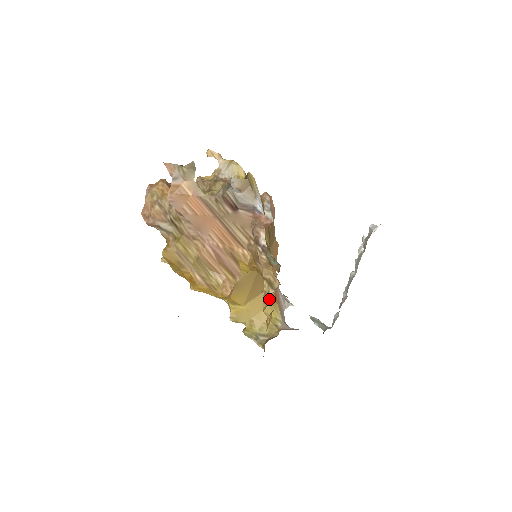
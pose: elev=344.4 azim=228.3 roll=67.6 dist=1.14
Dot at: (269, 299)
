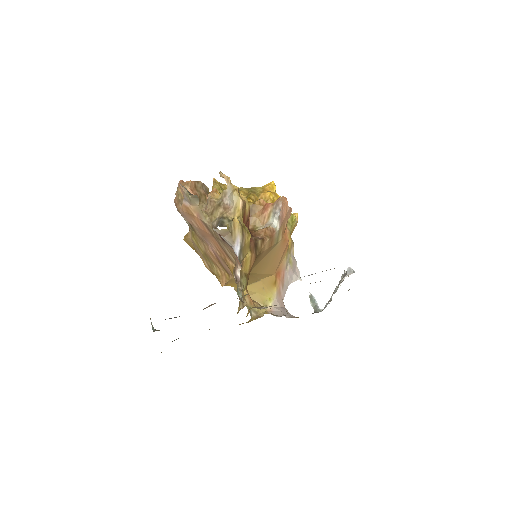
Dot at: (239, 310)
